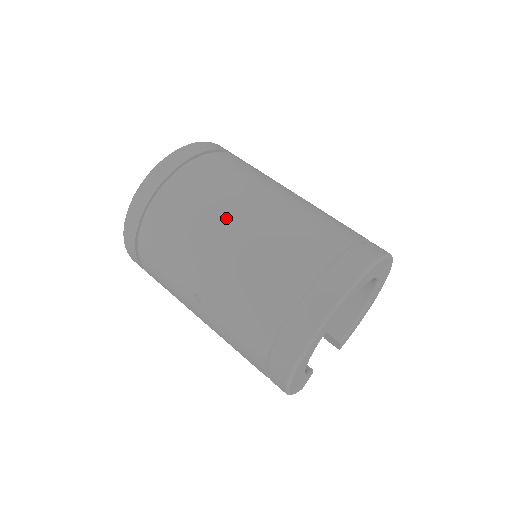
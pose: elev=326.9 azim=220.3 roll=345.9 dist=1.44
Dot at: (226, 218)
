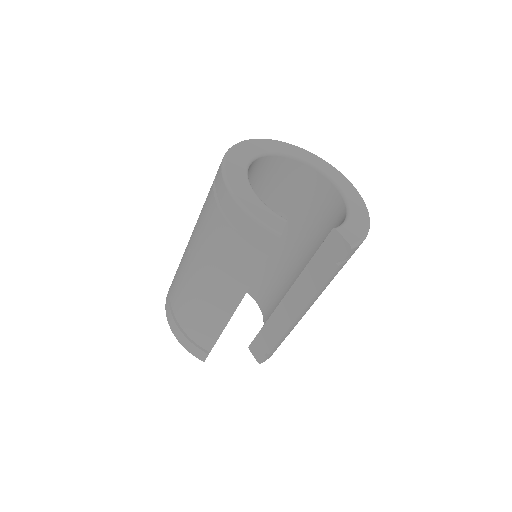
Dot at: occluded
